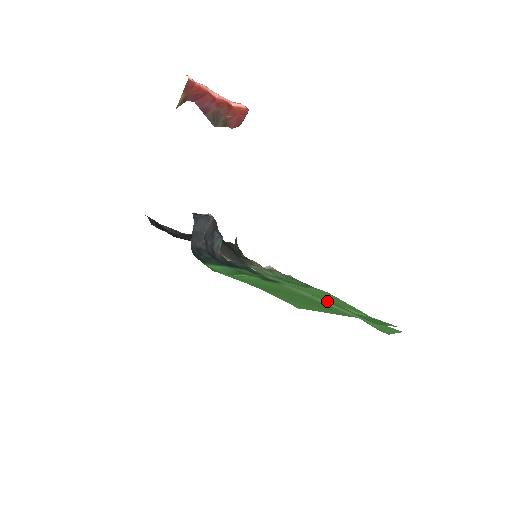
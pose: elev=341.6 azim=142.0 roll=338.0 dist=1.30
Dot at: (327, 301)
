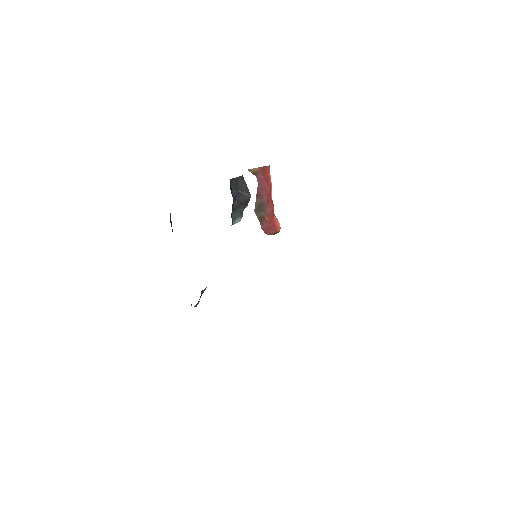
Dot at: occluded
